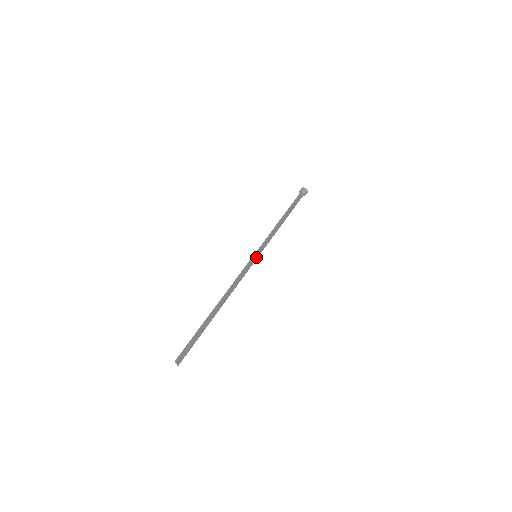
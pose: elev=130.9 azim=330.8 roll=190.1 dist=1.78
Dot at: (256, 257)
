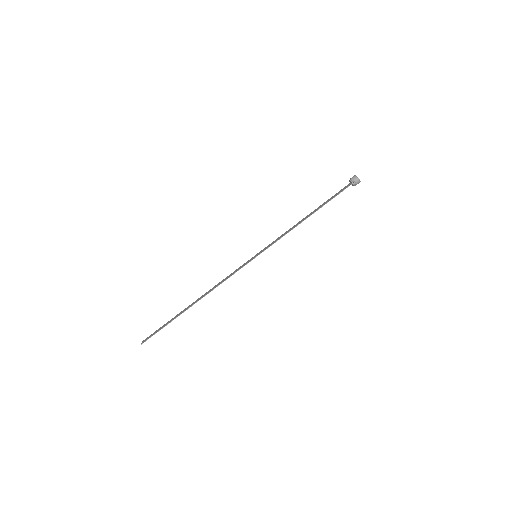
Dot at: (256, 255)
